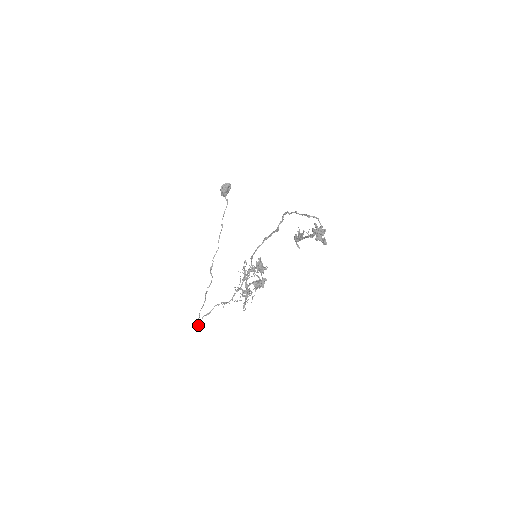
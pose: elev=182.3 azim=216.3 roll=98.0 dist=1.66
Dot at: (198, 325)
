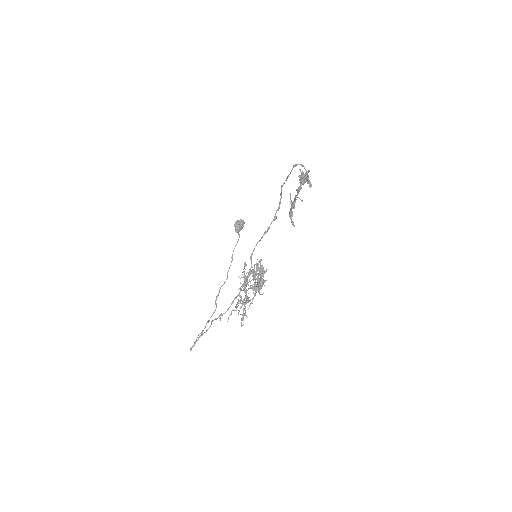
Dot at: (192, 346)
